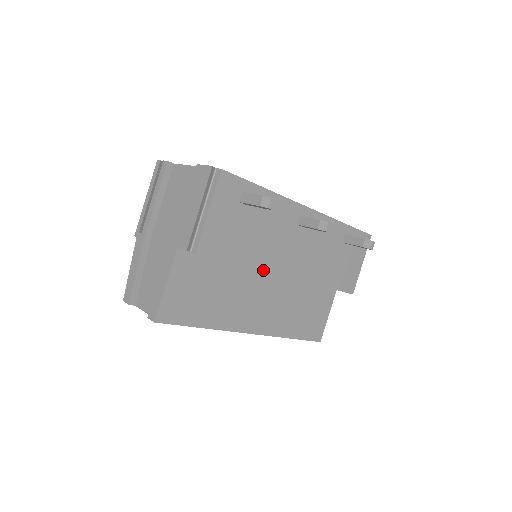
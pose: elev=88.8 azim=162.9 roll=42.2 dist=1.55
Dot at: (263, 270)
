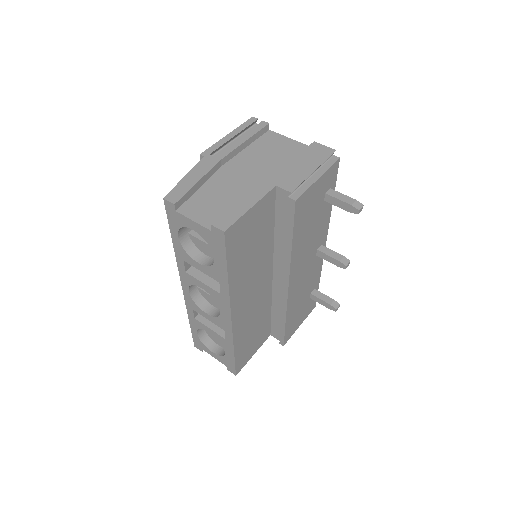
Dot at: (291, 263)
